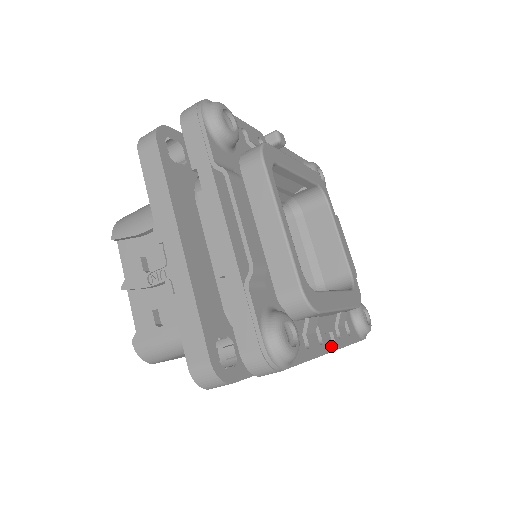
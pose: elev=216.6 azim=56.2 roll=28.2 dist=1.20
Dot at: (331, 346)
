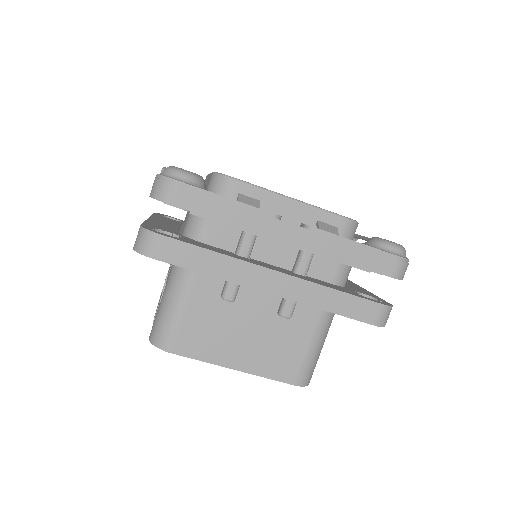
Dot at: (299, 226)
